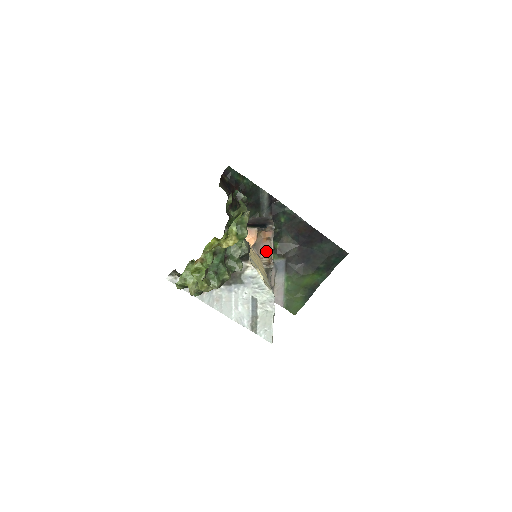
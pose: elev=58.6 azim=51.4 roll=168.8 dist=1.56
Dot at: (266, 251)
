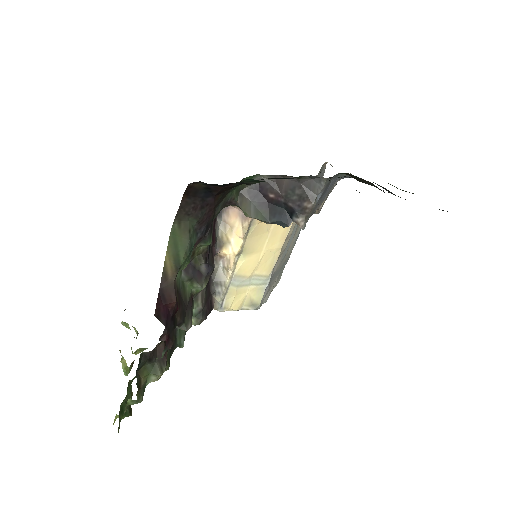
Dot at: occluded
